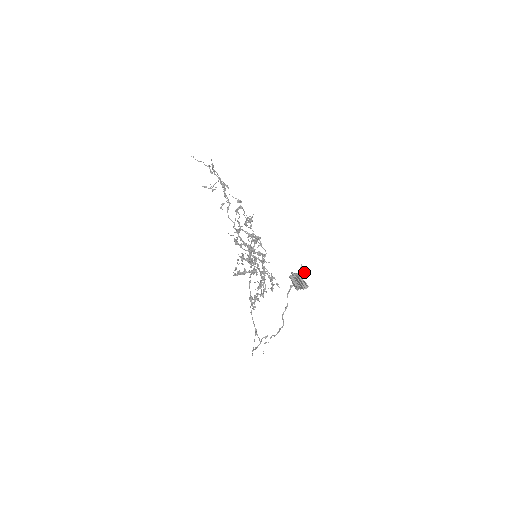
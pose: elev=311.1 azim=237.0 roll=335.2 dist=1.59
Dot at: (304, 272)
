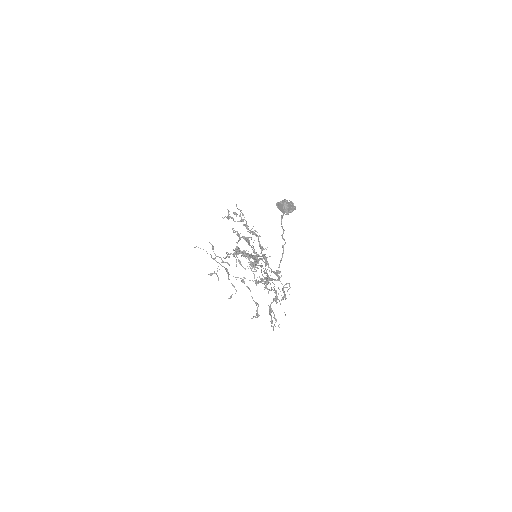
Dot at: occluded
